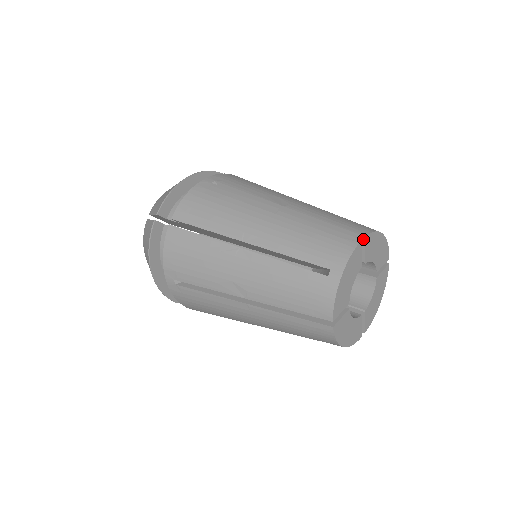
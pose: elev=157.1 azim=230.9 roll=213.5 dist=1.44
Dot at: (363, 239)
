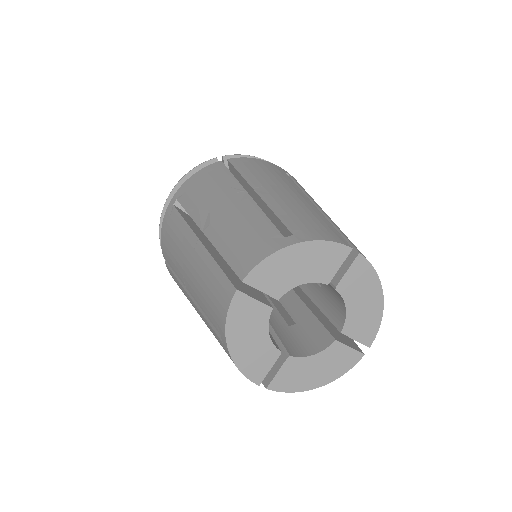
Dot at: (355, 255)
